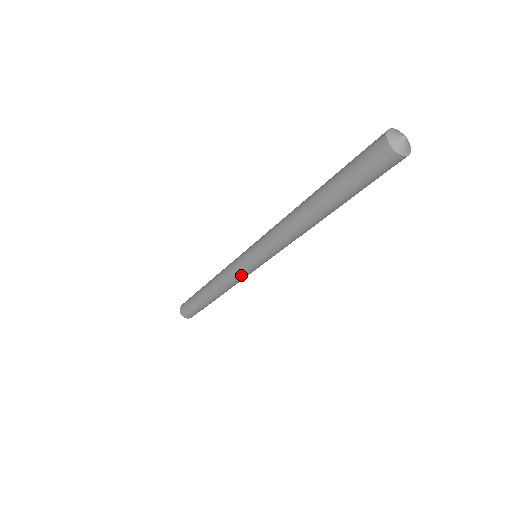
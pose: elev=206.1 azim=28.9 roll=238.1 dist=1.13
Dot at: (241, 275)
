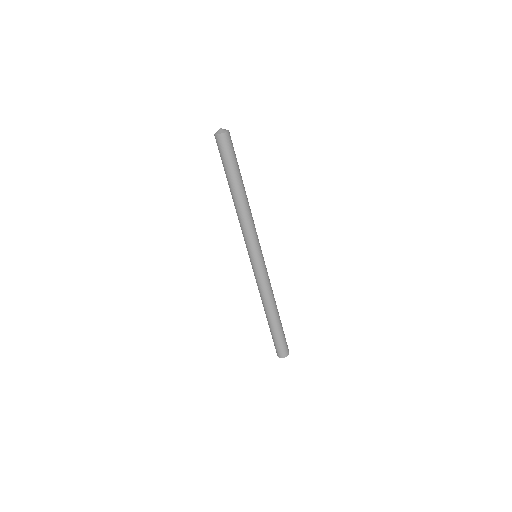
Dot at: (262, 274)
